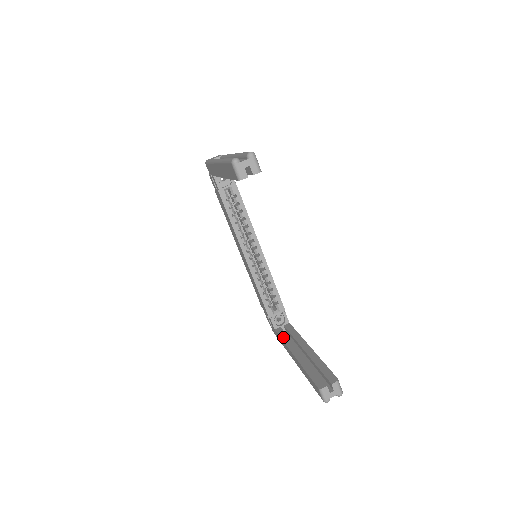
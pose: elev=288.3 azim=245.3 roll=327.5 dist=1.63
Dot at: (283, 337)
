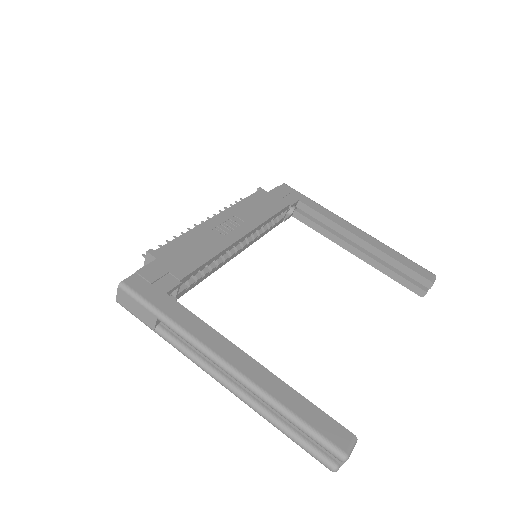
Dot at: (316, 229)
